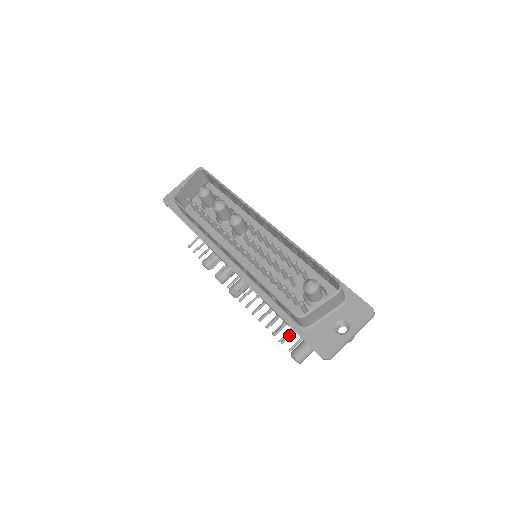
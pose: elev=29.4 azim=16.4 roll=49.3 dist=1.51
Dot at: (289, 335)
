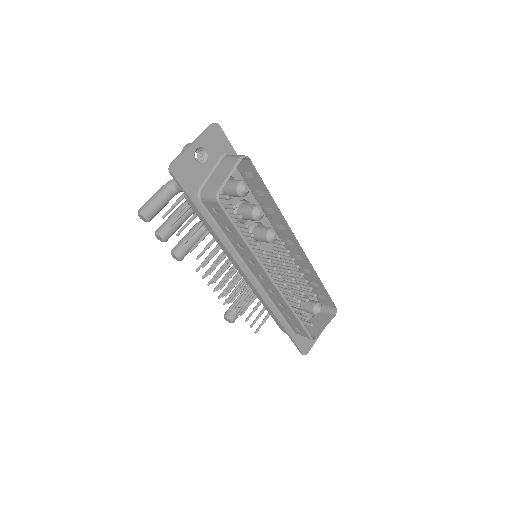
Dot at: occluded
